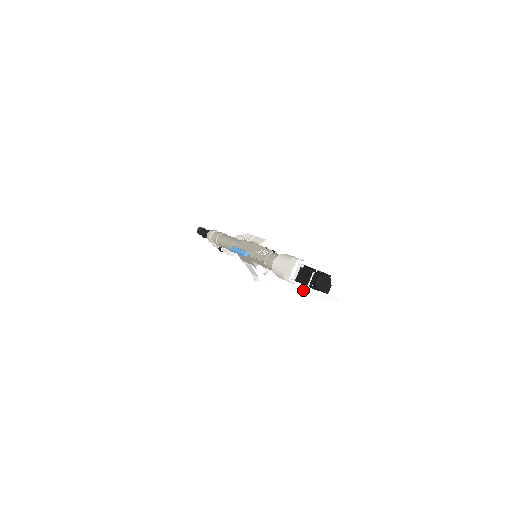
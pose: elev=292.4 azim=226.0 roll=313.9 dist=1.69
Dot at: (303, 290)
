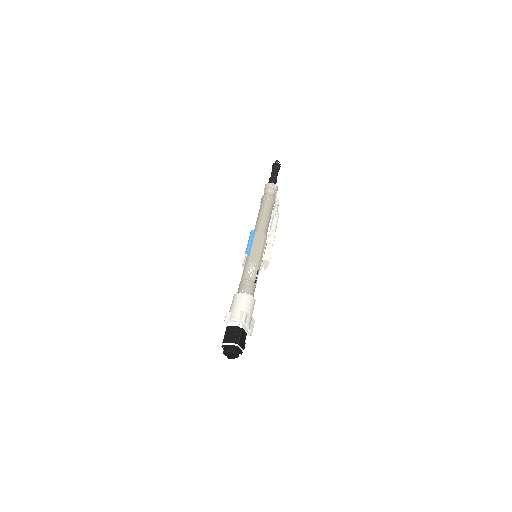
Dot at: occluded
